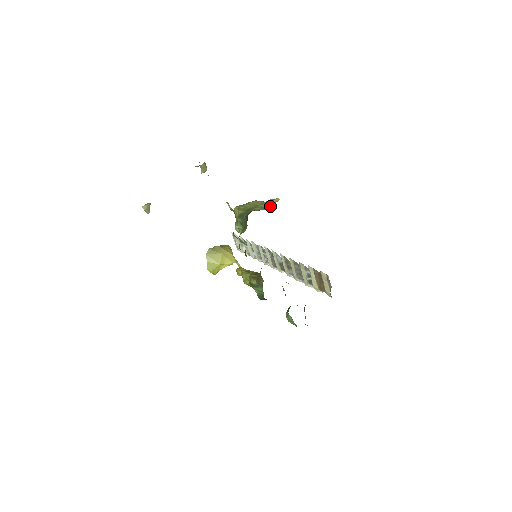
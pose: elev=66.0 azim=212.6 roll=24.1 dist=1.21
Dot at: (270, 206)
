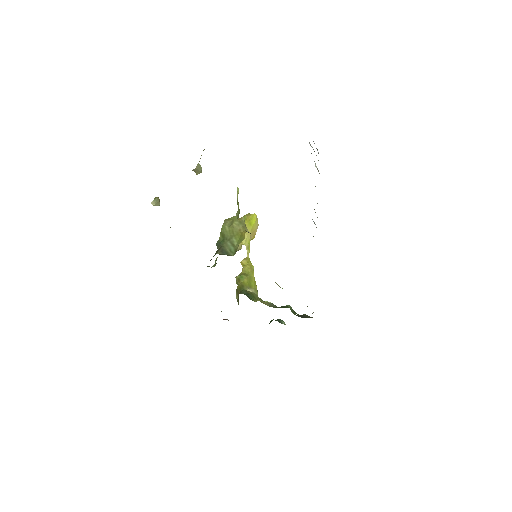
Dot at: (236, 248)
